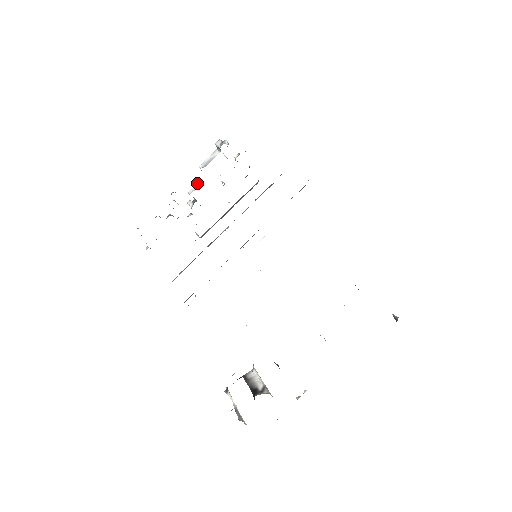
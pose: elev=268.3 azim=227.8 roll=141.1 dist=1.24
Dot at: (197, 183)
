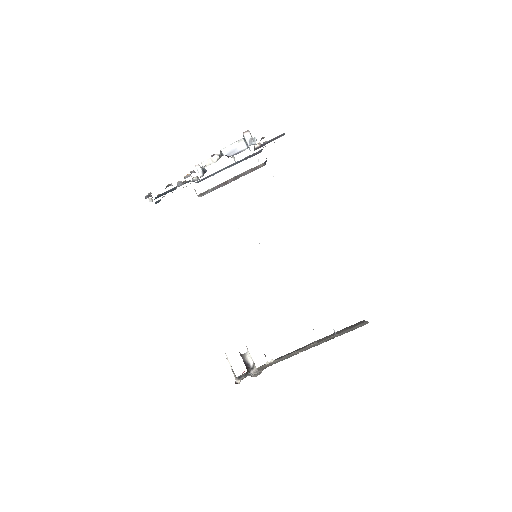
Dot at: (212, 157)
